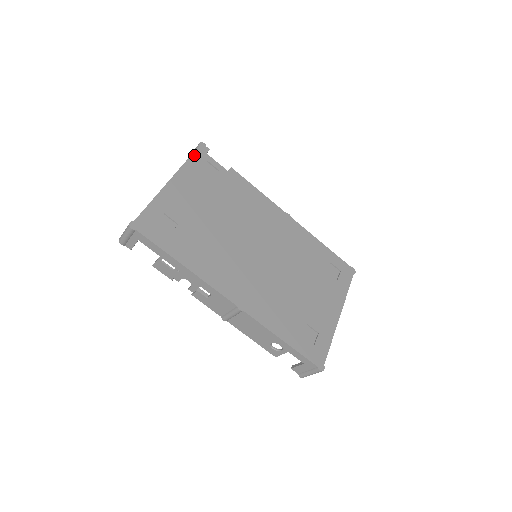
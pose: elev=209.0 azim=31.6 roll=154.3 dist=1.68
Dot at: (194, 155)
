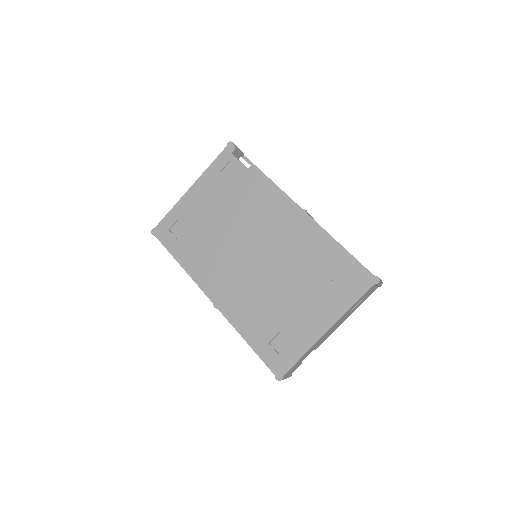
Dot at: (219, 158)
